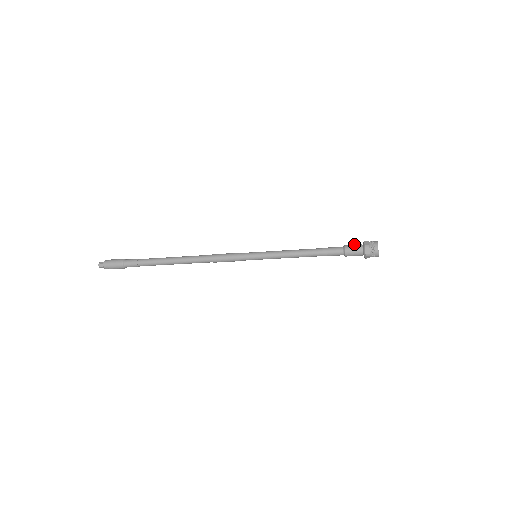
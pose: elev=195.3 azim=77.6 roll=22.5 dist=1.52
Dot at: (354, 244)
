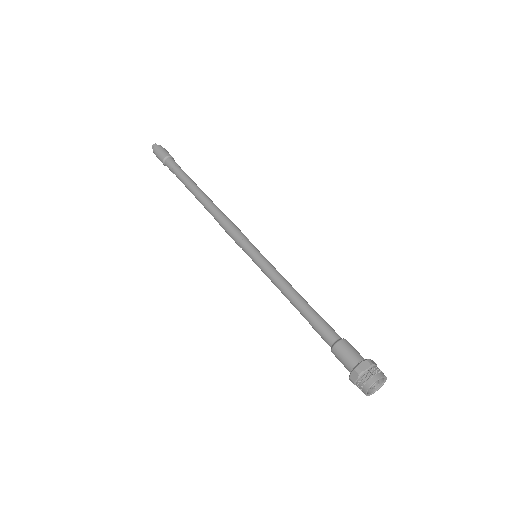
Dot at: (353, 349)
